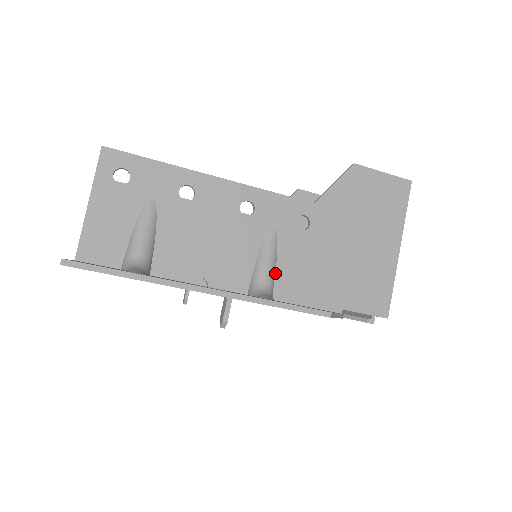
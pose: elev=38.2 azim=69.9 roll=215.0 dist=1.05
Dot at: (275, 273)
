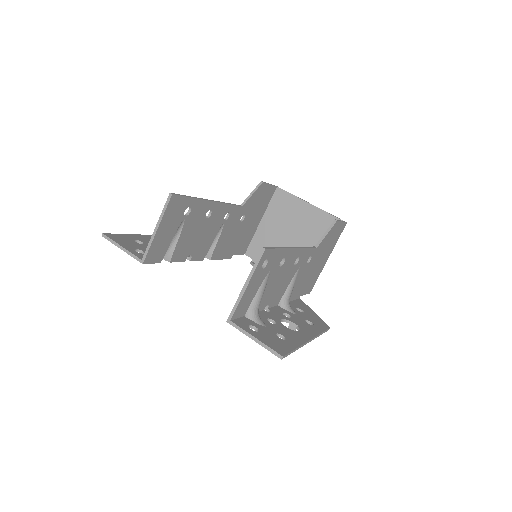
Dot at: occluded
